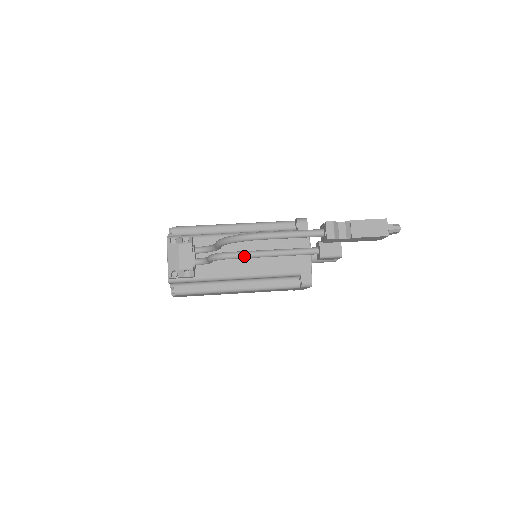
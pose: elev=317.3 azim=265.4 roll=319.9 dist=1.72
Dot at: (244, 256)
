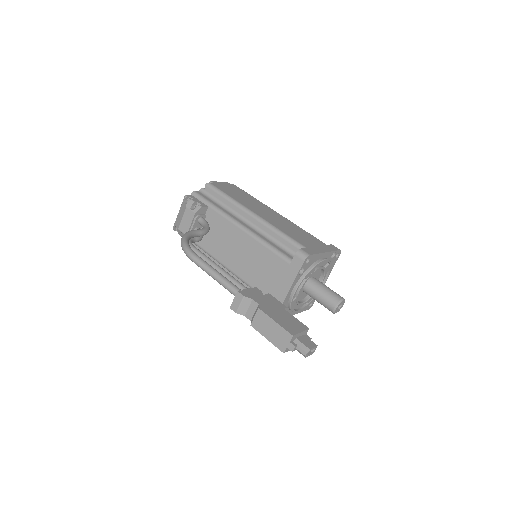
Dot at: occluded
